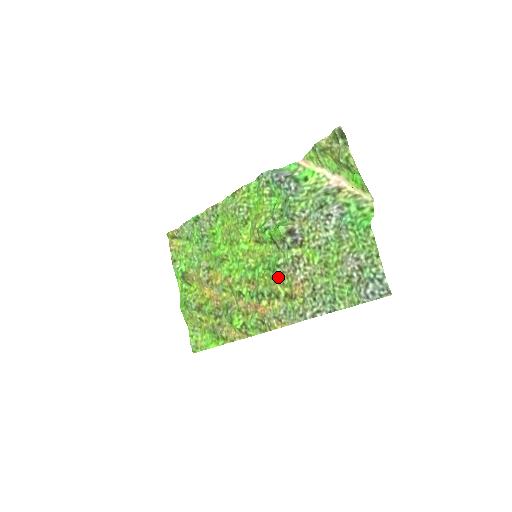
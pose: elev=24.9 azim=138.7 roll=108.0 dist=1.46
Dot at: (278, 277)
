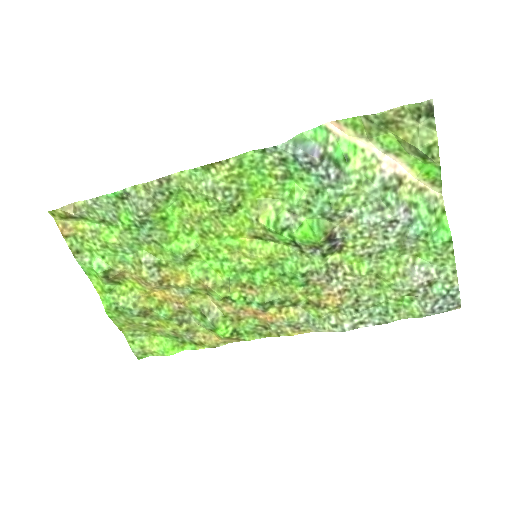
Dot at: (301, 286)
